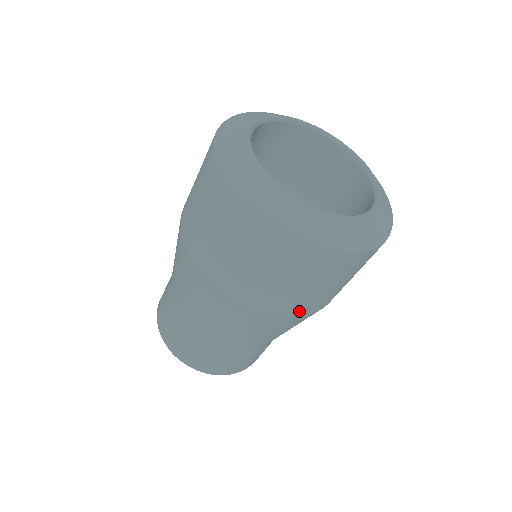
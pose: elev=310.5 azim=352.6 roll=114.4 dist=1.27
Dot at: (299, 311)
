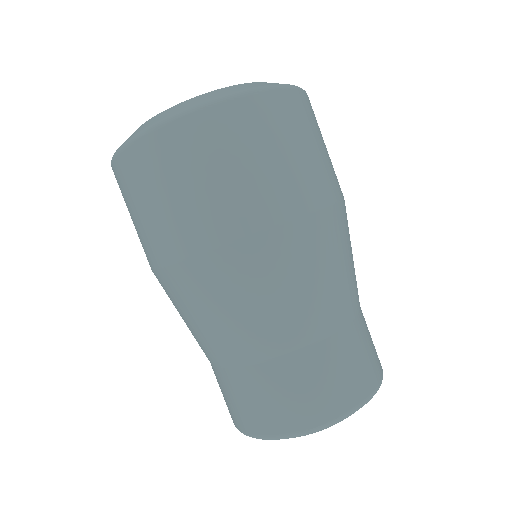
Dot at: (244, 224)
